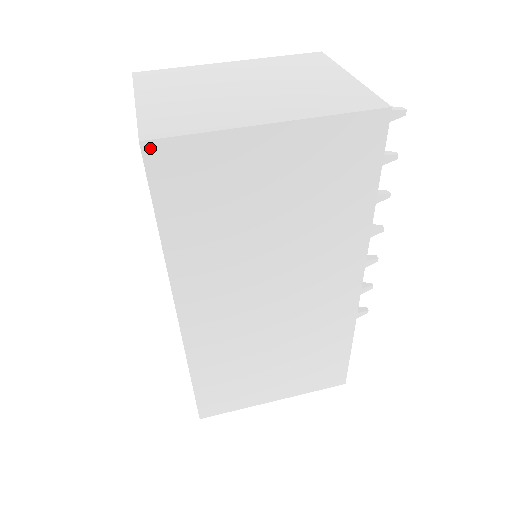
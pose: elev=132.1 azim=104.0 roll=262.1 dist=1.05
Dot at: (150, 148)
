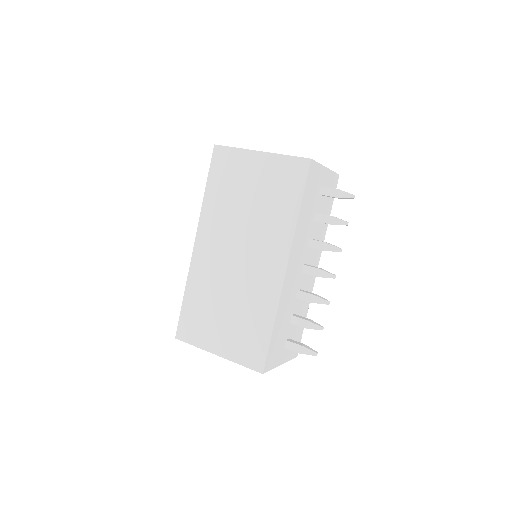
Dot at: (217, 148)
